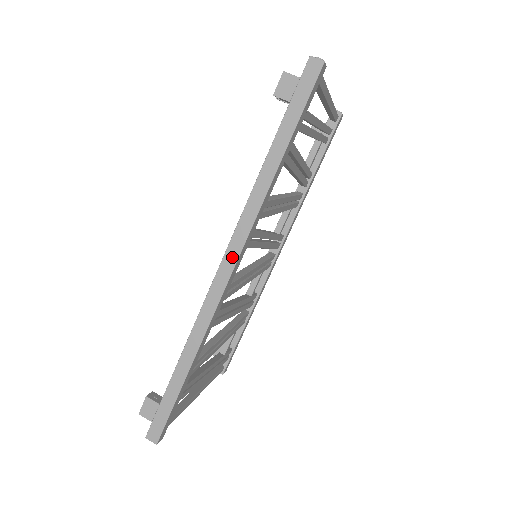
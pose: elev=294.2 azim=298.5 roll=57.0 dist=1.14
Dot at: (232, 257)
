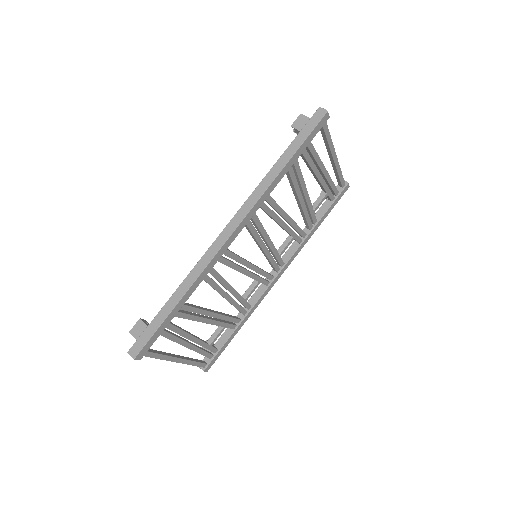
Dot at: (235, 223)
